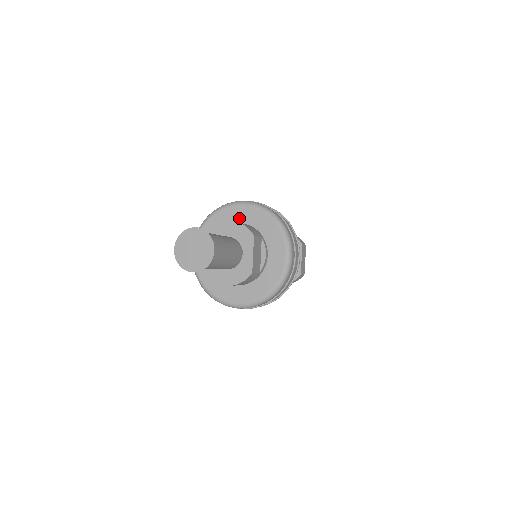
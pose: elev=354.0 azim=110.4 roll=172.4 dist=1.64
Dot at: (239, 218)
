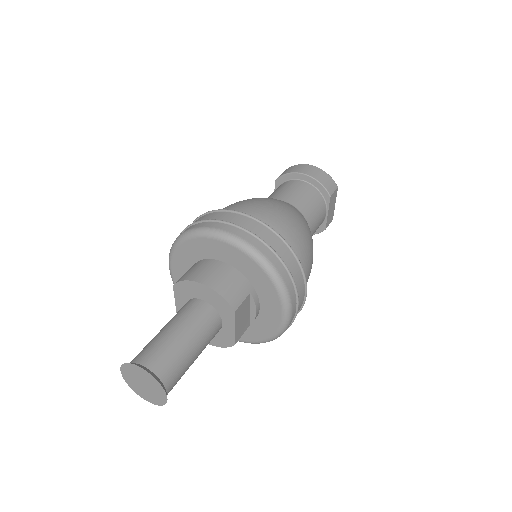
Dot at: (221, 255)
